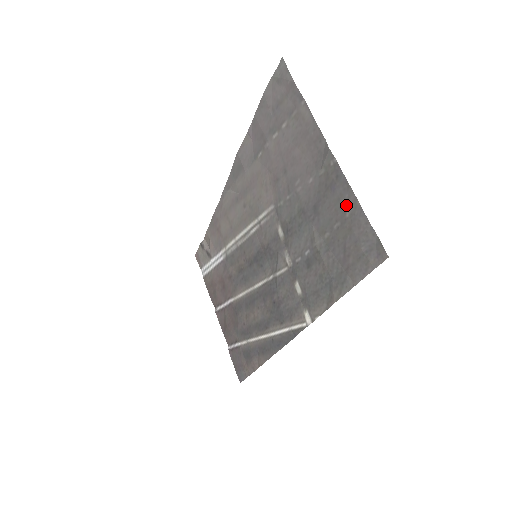
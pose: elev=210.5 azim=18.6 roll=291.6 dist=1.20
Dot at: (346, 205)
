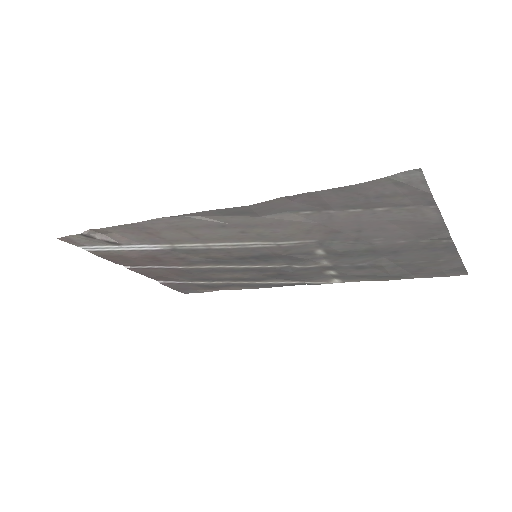
Dot at: (444, 258)
